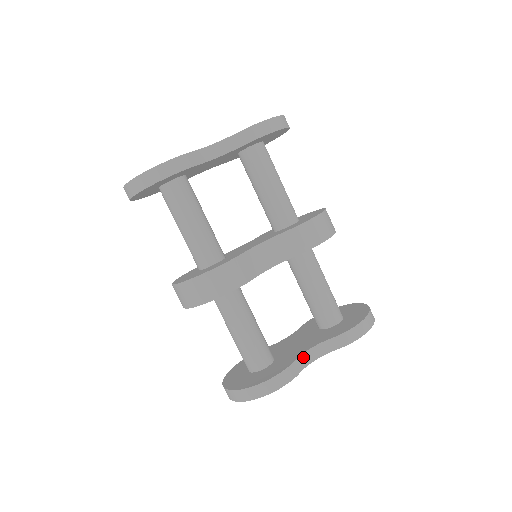
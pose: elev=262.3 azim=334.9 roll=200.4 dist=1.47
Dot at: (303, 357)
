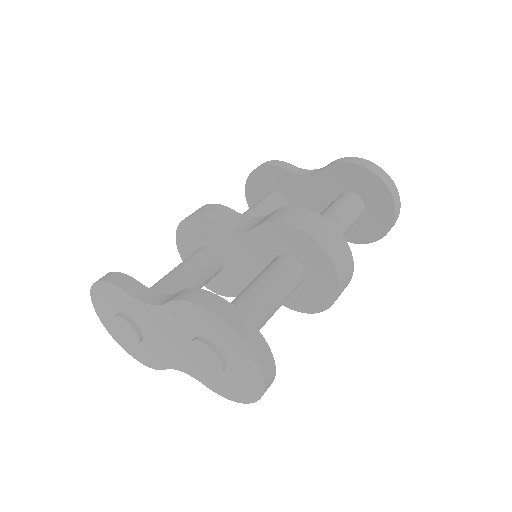
Dot at: (149, 292)
